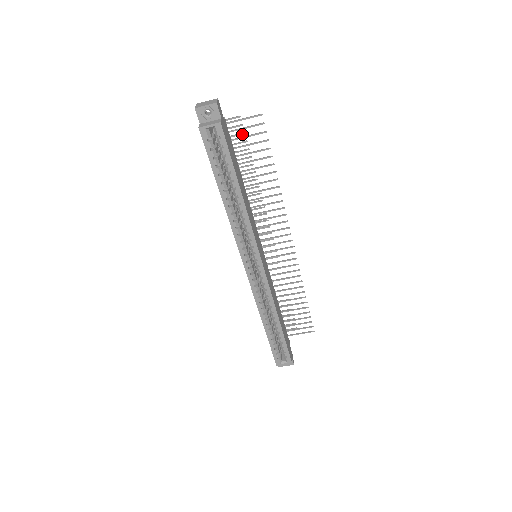
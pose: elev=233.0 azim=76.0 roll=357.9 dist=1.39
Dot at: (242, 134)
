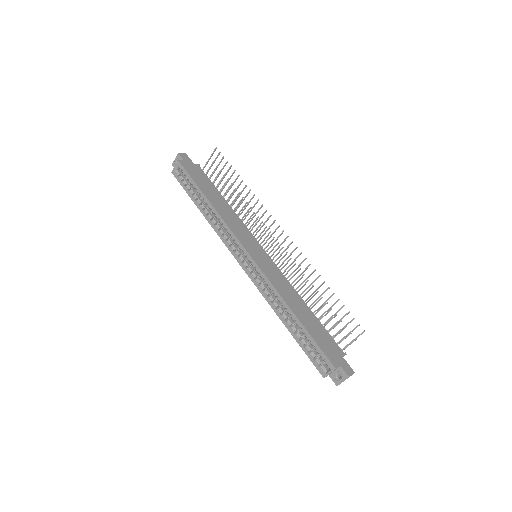
Dot at: occluded
